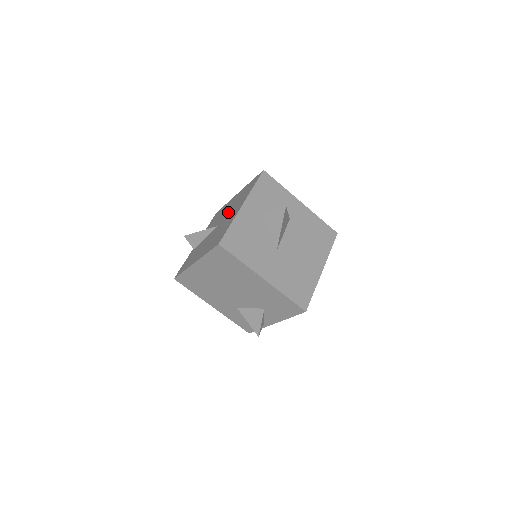
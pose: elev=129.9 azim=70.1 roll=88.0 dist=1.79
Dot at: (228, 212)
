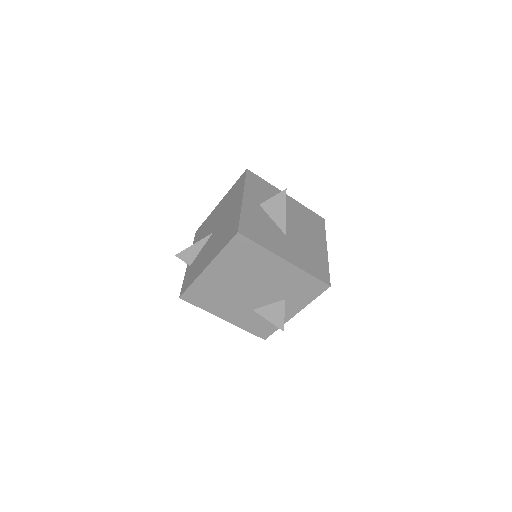
Dot at: (221, 216)
